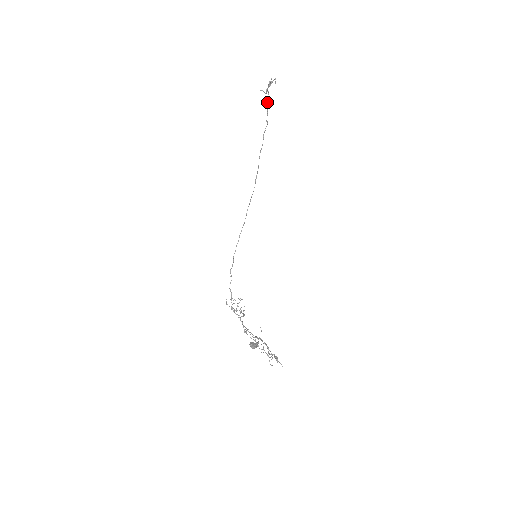
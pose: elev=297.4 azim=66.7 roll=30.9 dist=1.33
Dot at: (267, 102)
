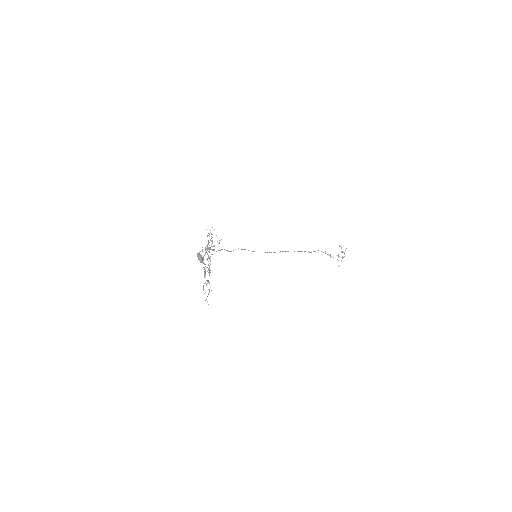
Dot at: occluded
